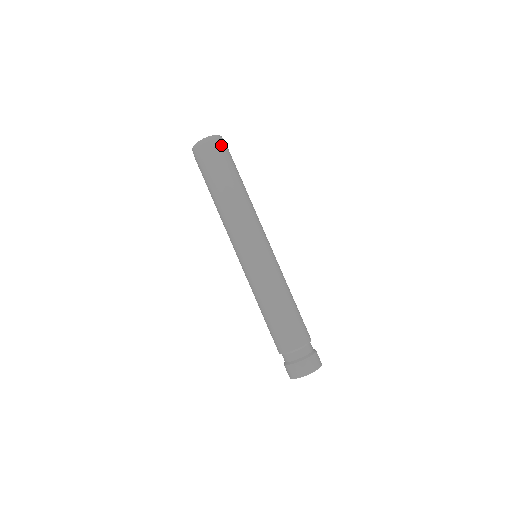
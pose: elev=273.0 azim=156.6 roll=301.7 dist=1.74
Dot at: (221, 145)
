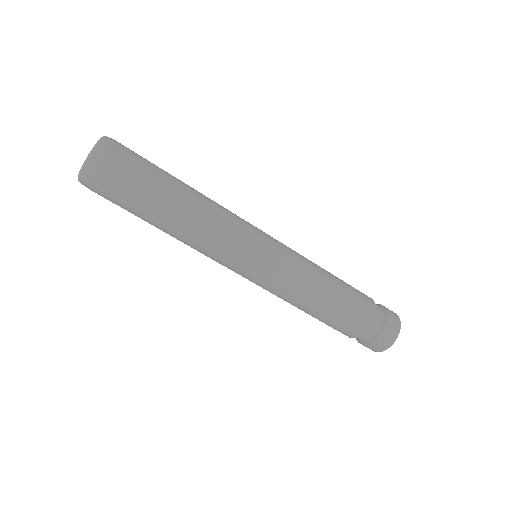
Dot at: (116, 152)
